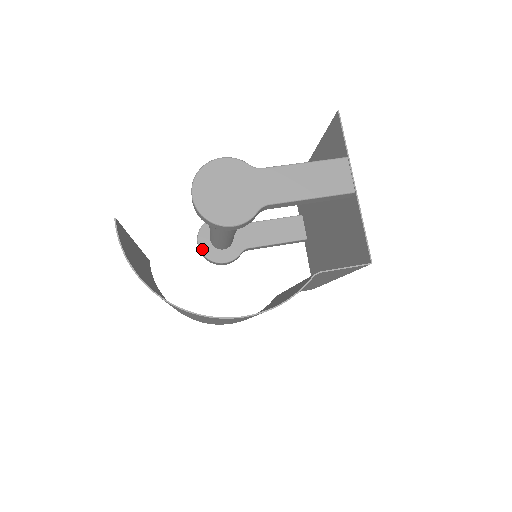
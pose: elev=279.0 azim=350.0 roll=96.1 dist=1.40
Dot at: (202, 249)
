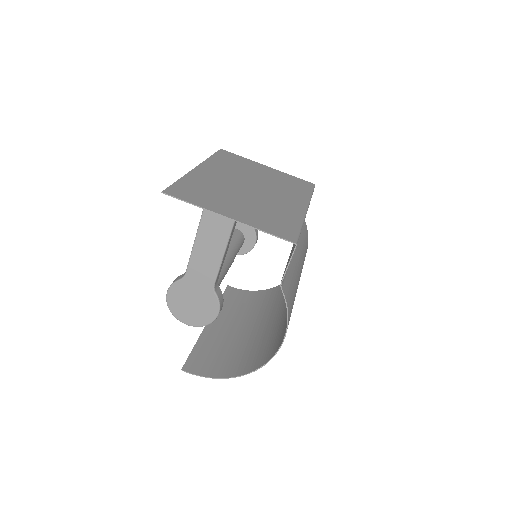
Dot at: occluded
